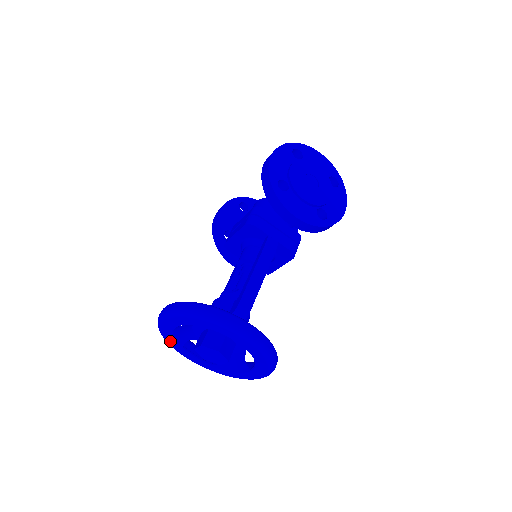
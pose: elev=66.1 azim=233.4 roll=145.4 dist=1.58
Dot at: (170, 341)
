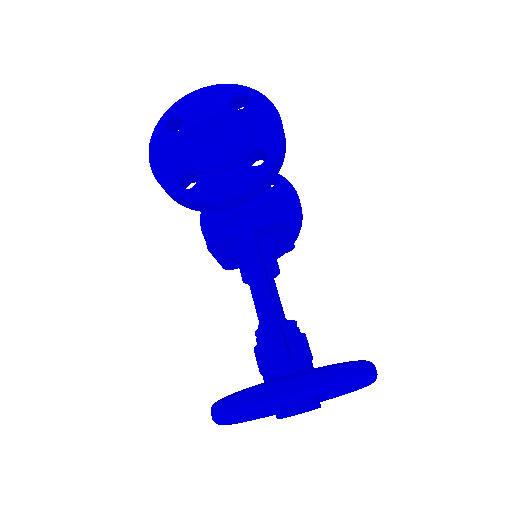
Dot at: occluded
